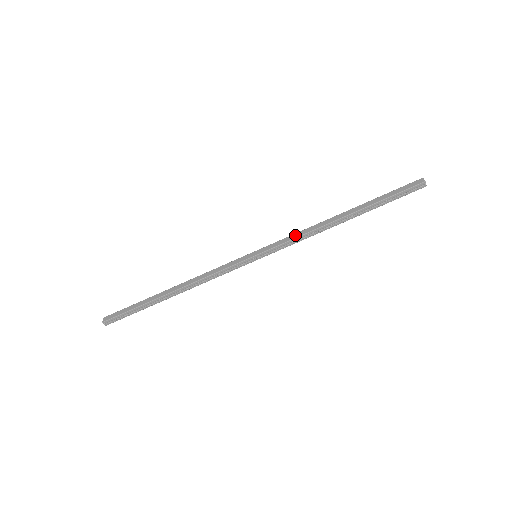
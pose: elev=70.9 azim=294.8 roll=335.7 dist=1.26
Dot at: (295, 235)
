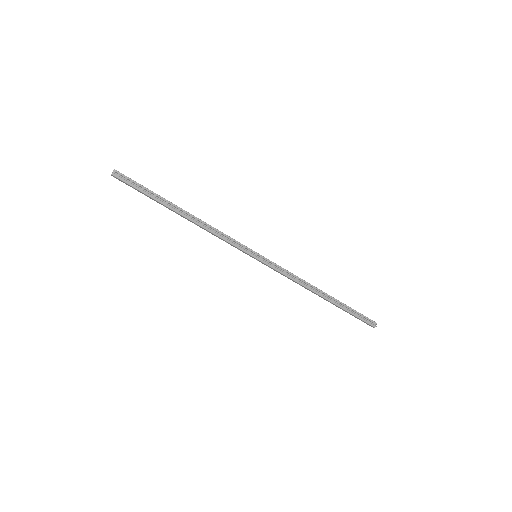
Dot at: occluded
